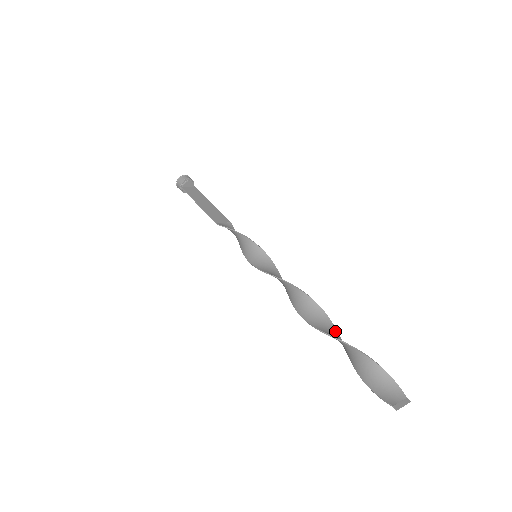
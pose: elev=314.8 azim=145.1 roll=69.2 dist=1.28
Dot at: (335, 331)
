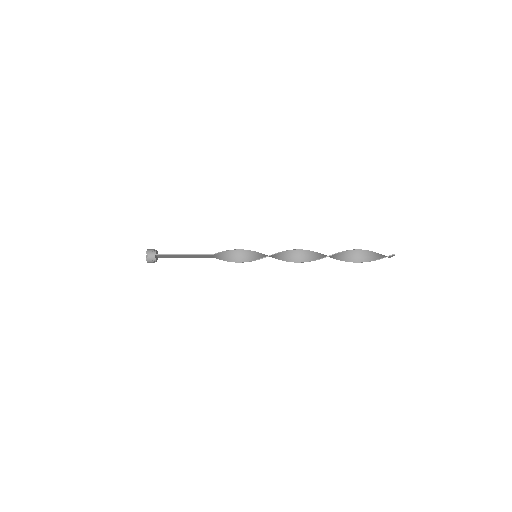
Dot at: (335, 257)
